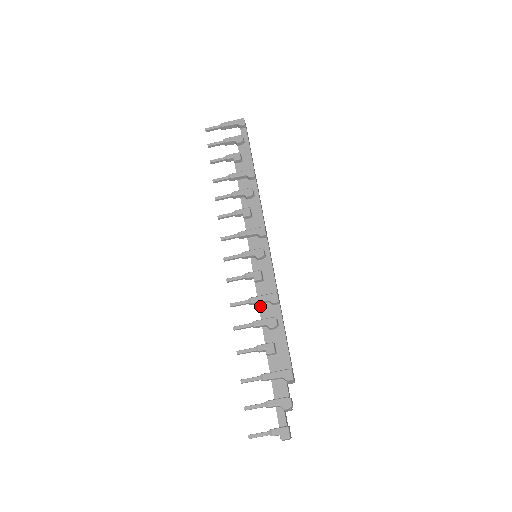
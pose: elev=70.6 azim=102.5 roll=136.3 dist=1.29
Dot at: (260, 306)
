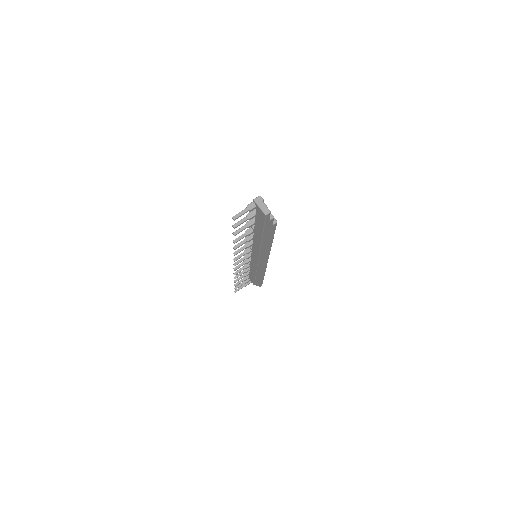
Dot at: (253, 243)
